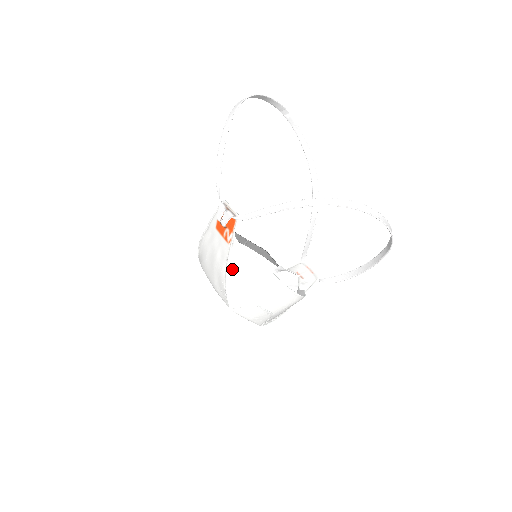
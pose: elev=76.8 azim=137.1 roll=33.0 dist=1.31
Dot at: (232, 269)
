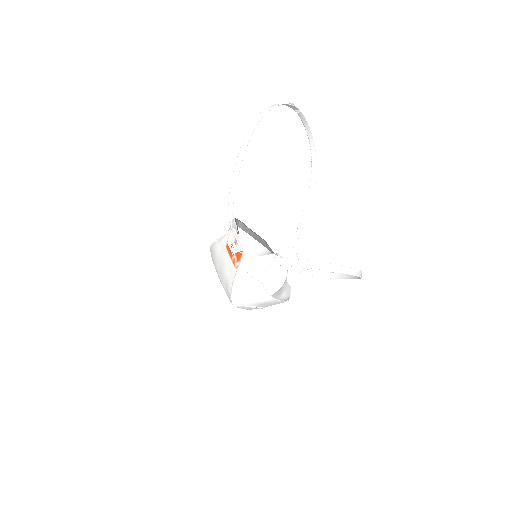
Dot at: (237, 285)
